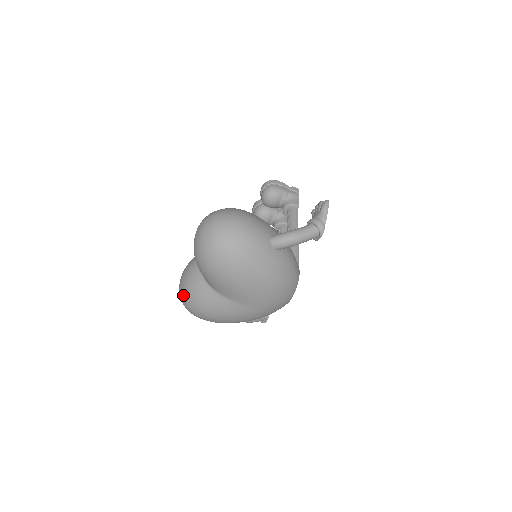
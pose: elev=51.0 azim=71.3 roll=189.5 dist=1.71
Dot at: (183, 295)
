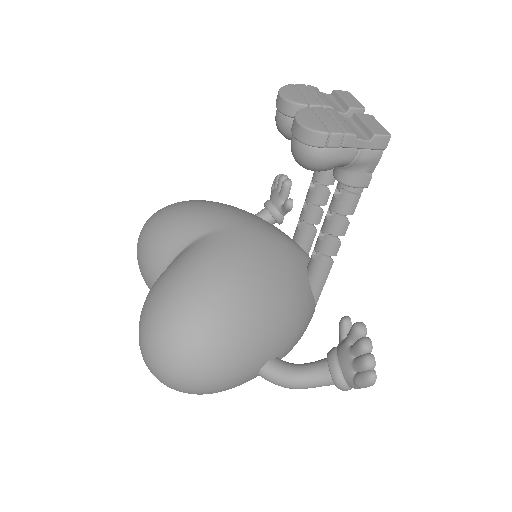
Dot at: occluded
